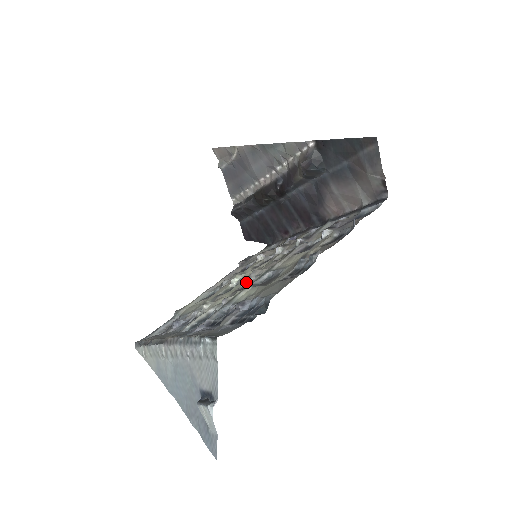
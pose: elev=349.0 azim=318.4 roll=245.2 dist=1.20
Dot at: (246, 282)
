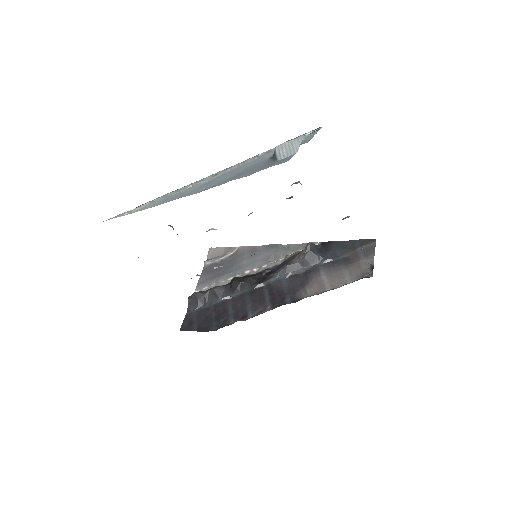
Dot at: occluded
